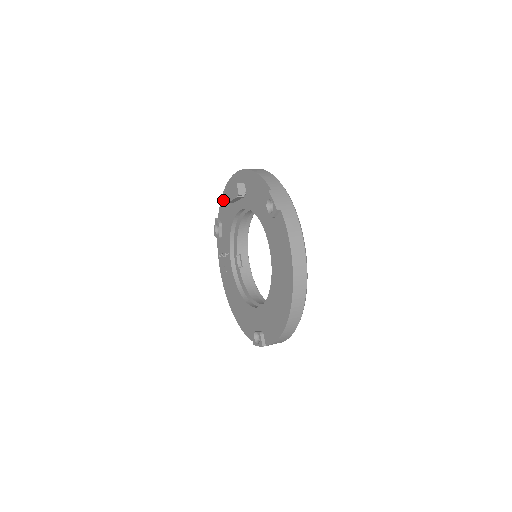
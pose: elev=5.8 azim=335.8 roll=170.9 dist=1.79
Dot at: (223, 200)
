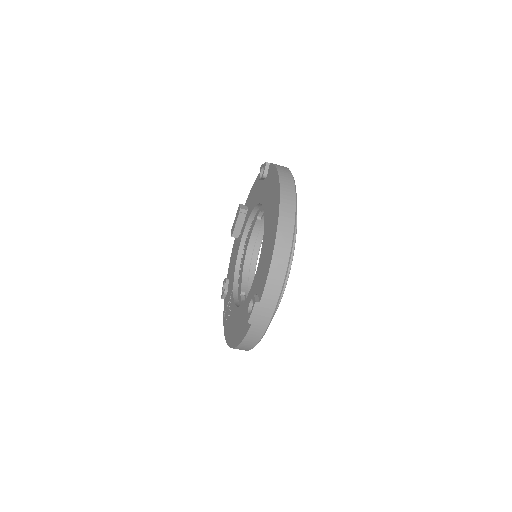
Dot at: (231, 256)
